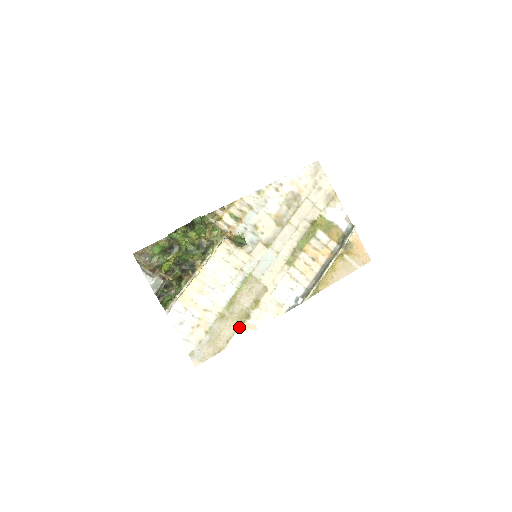
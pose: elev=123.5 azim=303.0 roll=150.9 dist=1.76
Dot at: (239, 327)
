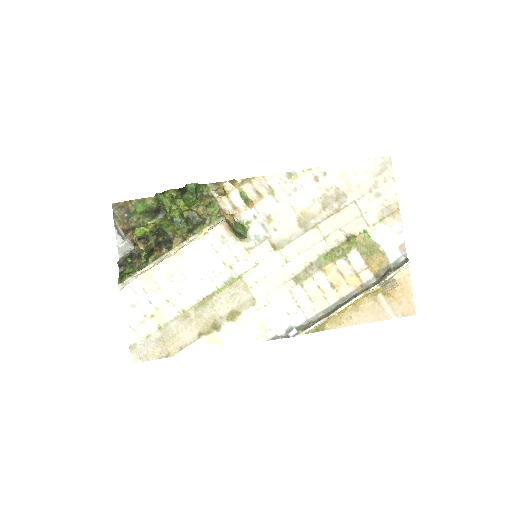
Dot at: (202, 336)
